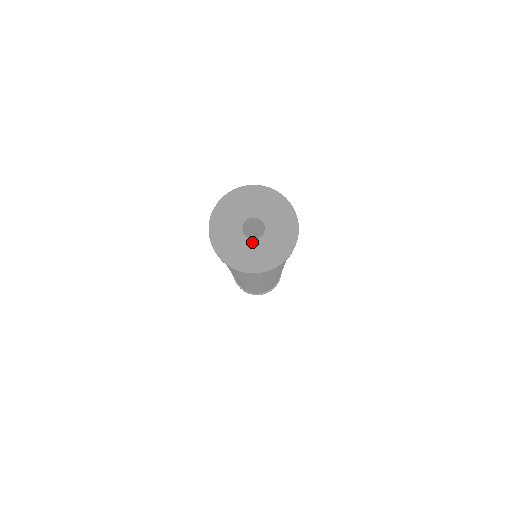
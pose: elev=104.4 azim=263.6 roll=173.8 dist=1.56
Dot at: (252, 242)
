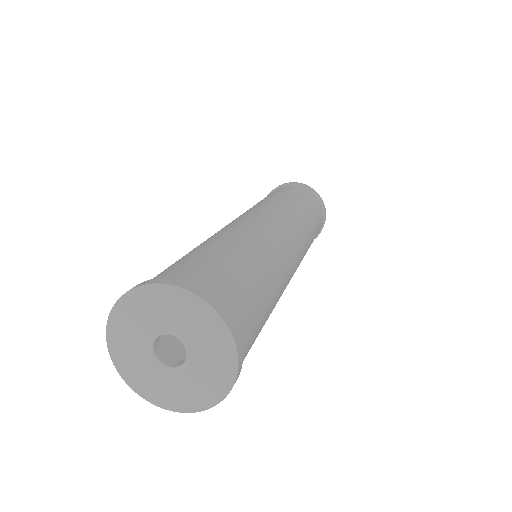
Dot at: (156, 362)
